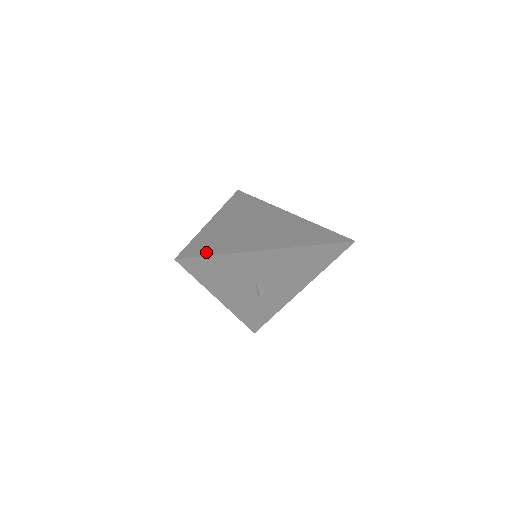
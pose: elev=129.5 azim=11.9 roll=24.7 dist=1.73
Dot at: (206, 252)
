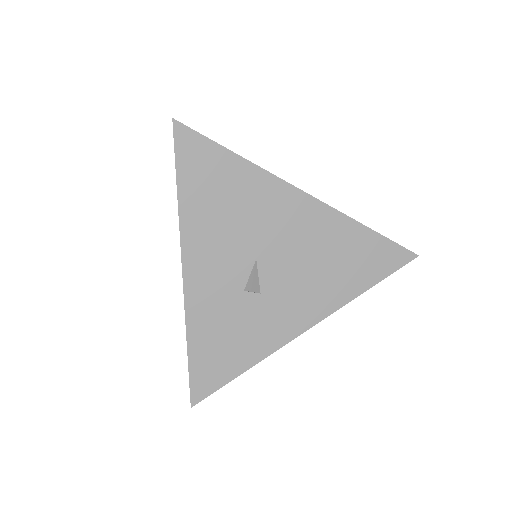
Dot at: occluded
